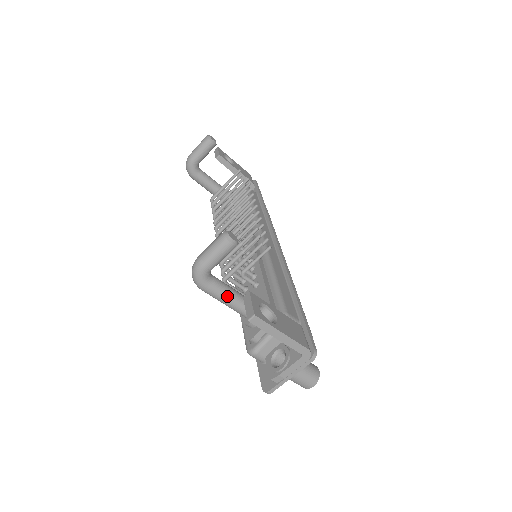
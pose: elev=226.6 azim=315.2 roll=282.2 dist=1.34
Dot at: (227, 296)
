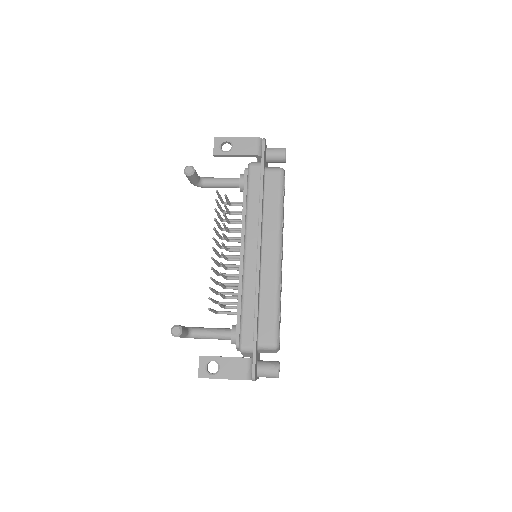
Dot at: (208, 338)
